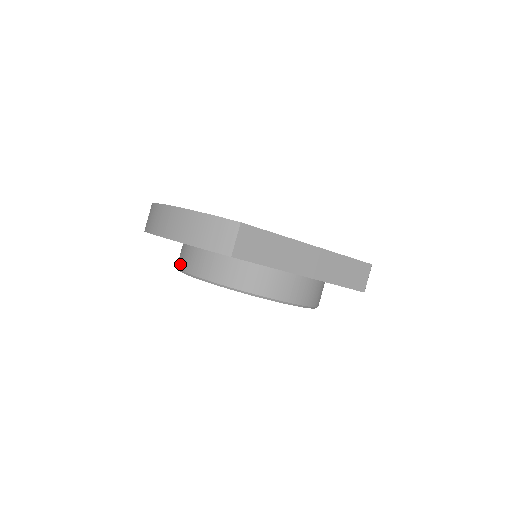
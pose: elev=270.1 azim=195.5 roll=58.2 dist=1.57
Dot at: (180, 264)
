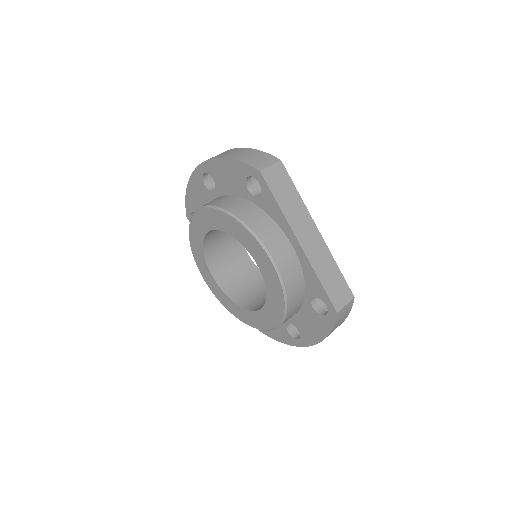
Dot at: occluded
